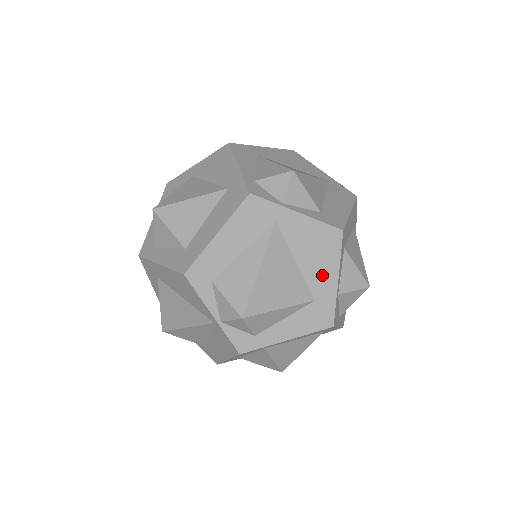
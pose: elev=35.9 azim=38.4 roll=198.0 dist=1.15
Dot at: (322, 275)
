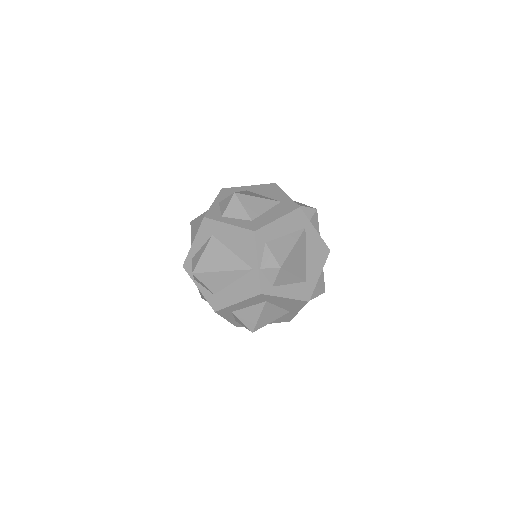
Dot at: (314, 269)
